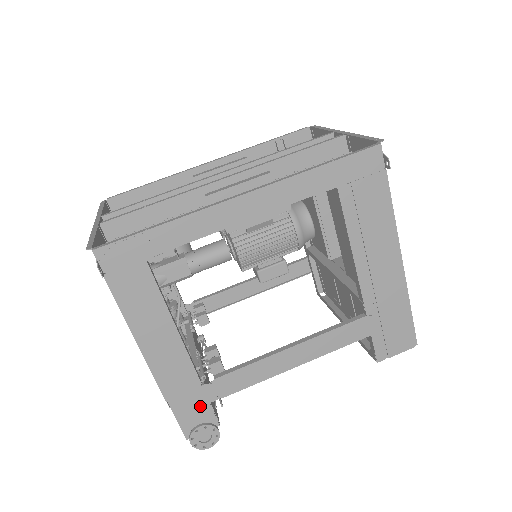
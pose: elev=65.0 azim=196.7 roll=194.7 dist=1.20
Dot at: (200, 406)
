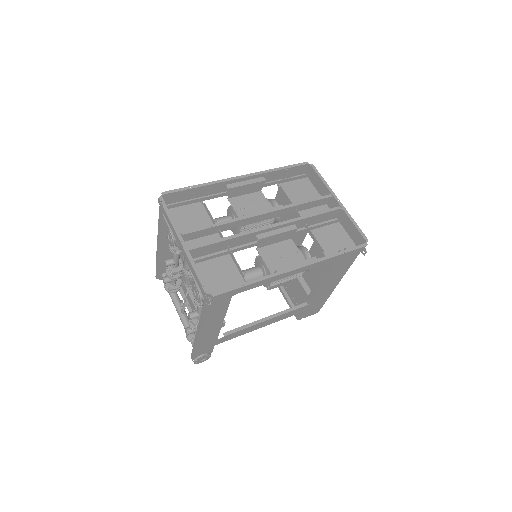
Dot at: (209, 347)
